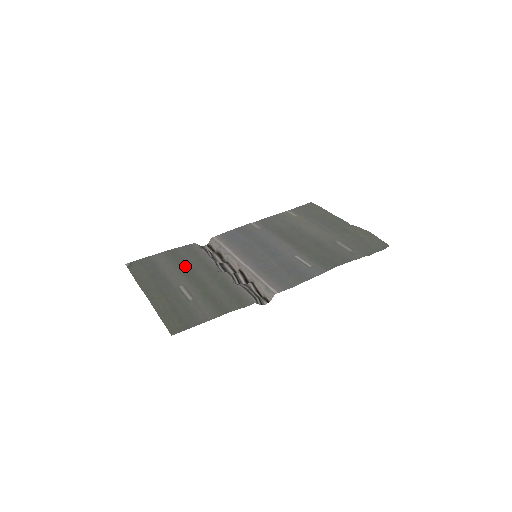
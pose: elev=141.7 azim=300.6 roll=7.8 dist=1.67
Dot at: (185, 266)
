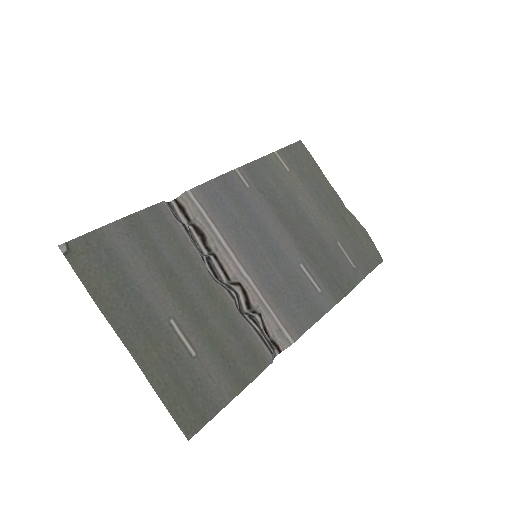
Dot at: (165, 267)
